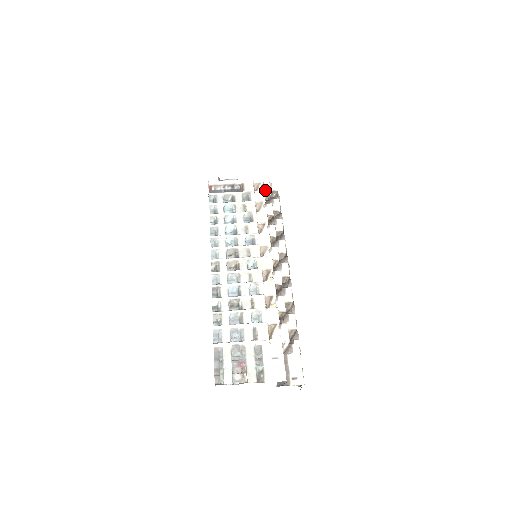
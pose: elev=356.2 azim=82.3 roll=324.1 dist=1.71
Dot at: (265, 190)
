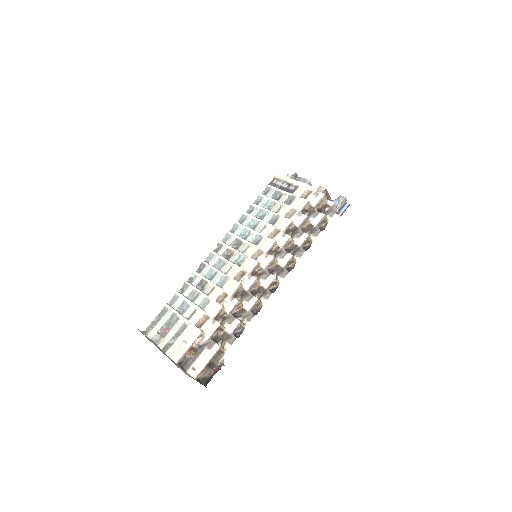
Dot at: (313, 200)
